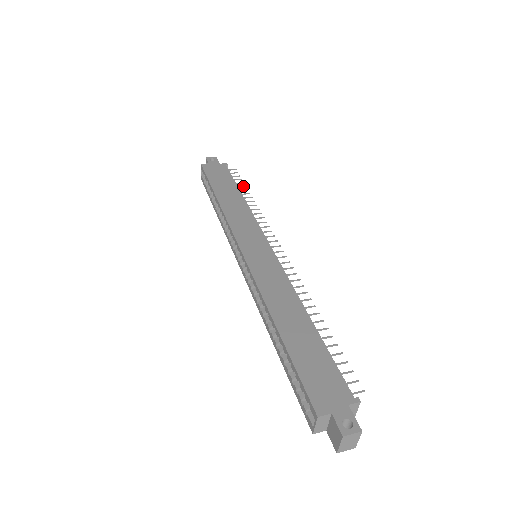
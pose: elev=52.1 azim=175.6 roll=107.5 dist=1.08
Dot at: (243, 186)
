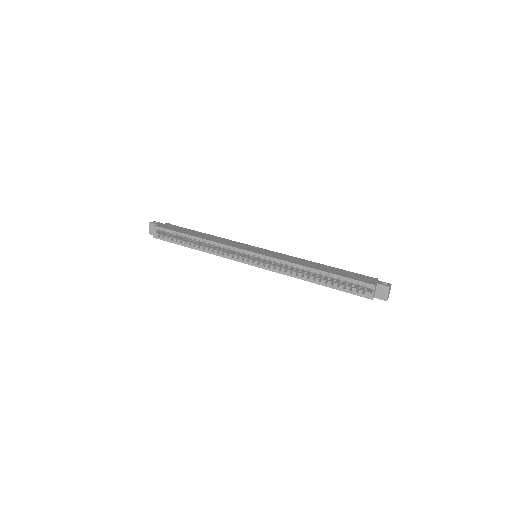
Dot at: occluded
